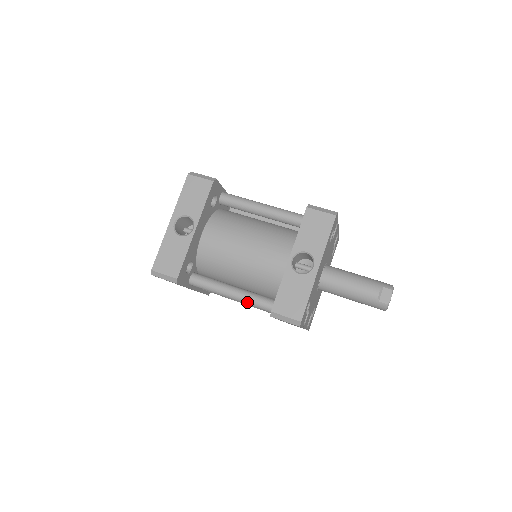
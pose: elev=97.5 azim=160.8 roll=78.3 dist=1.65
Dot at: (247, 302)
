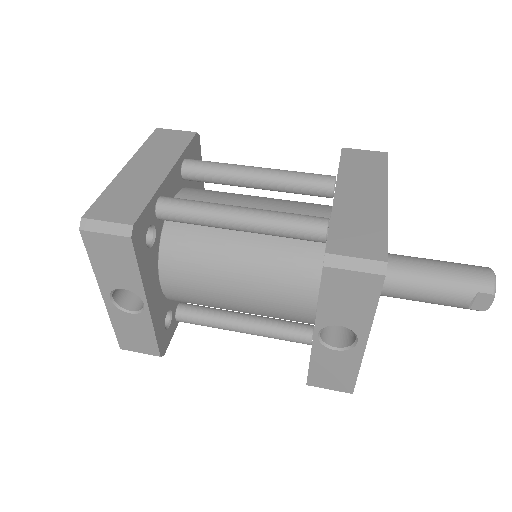
Dot at: occluded
